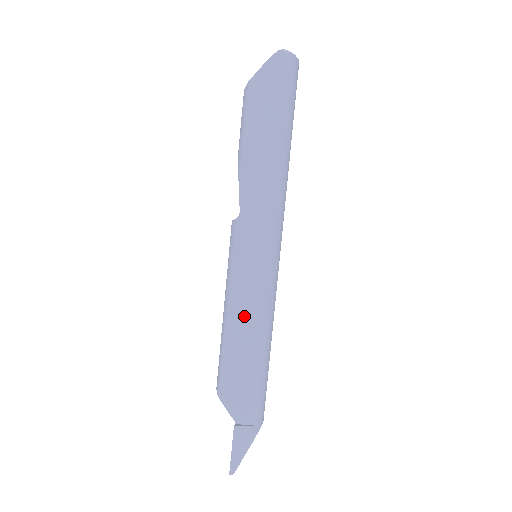
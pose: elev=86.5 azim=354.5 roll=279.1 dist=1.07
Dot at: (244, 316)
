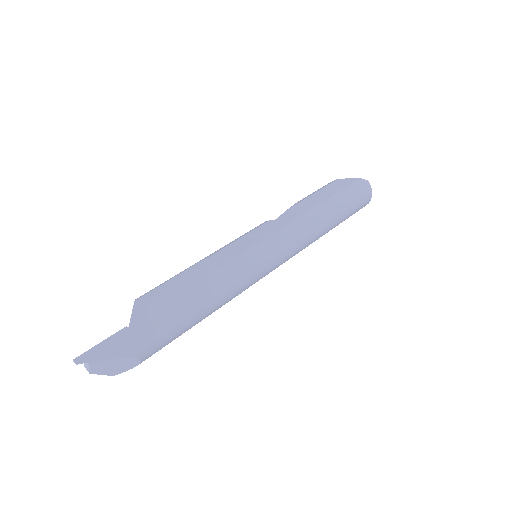
Dot at: (221, 266)
